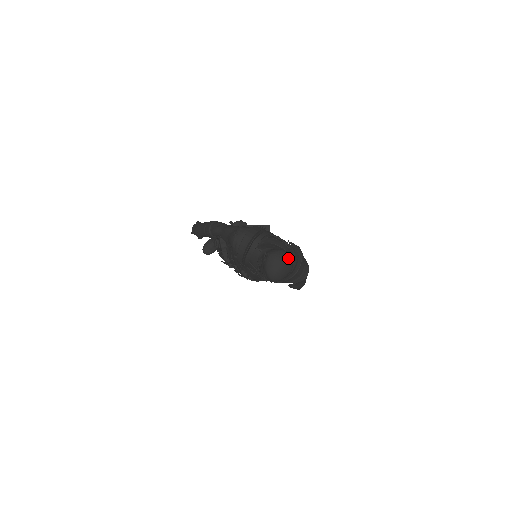
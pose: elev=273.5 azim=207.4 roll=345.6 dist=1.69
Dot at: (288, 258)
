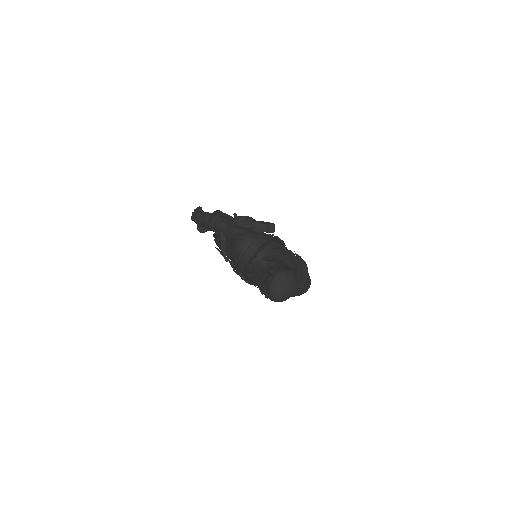
Dot at: (295, 281)
